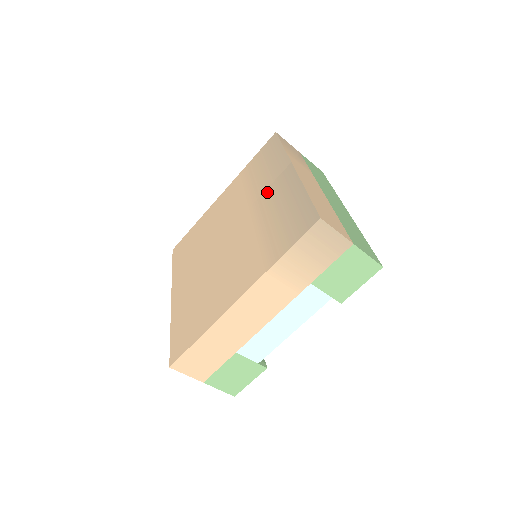
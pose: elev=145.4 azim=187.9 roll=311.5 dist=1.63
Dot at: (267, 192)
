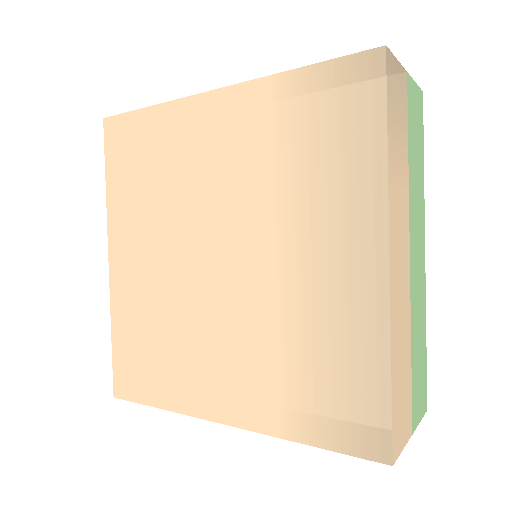
Dot at: (317, 250)
